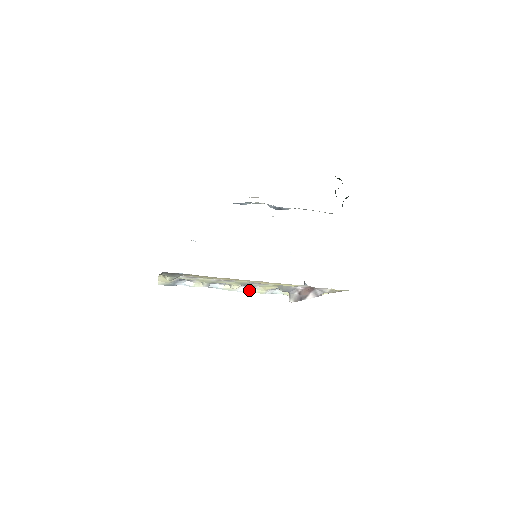
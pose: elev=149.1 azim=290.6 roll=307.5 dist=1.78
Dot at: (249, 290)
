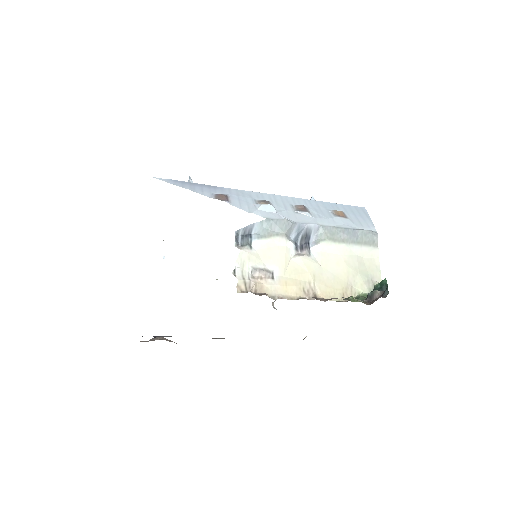
Dot at: occluded
